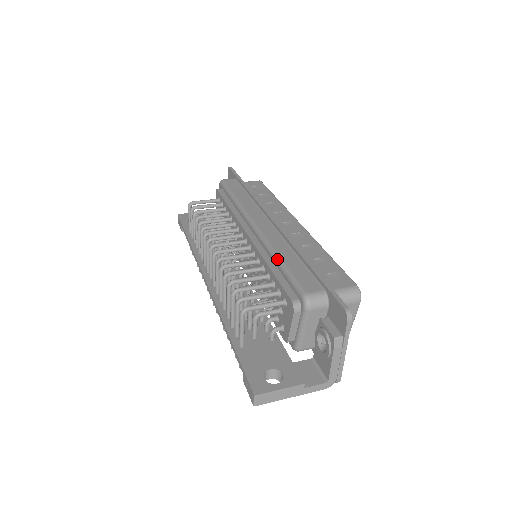
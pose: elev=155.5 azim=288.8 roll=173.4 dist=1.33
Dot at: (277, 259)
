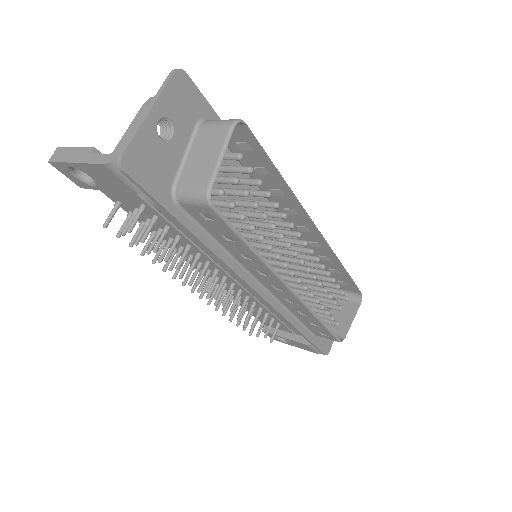
Dot at: occluded
